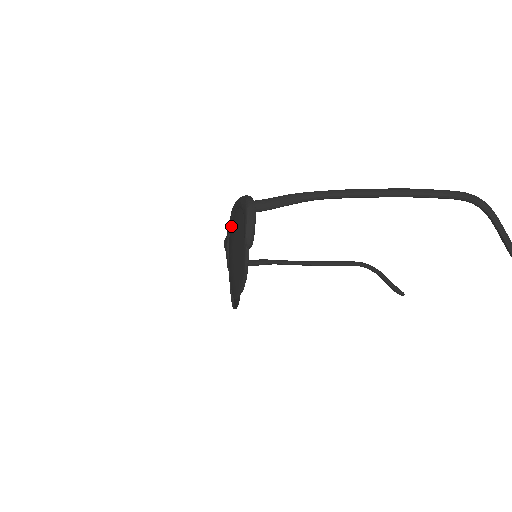
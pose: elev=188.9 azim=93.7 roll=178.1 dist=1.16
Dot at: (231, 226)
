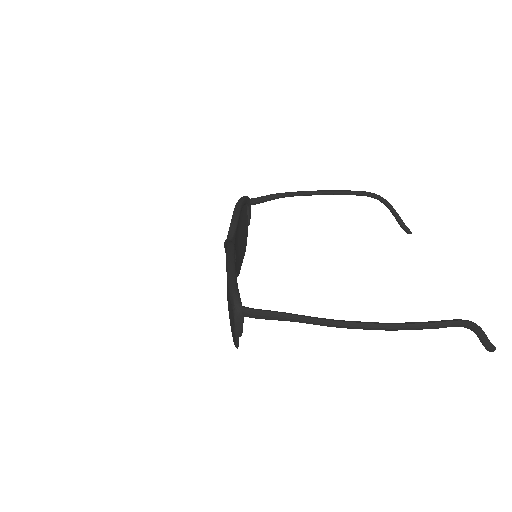
Dot at: occluded
